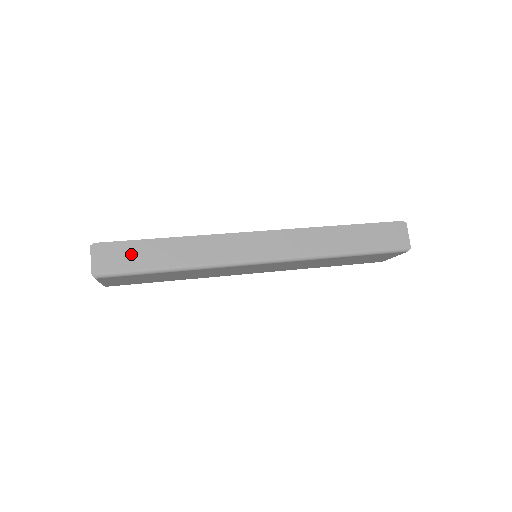
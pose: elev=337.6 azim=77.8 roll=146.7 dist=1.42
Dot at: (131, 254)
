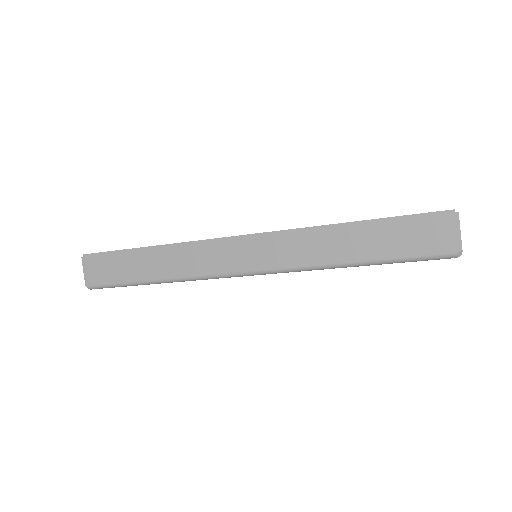
Dot at: (113, 266)
